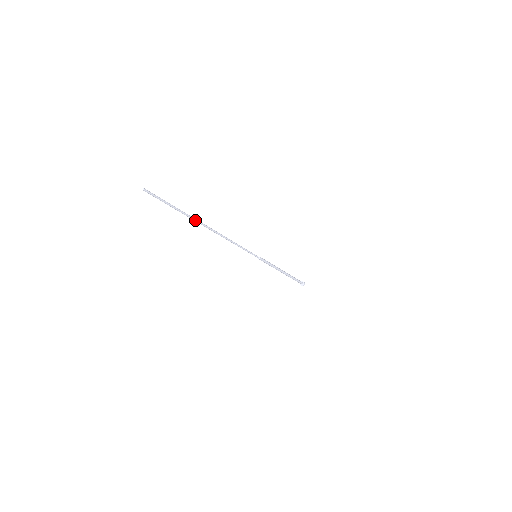
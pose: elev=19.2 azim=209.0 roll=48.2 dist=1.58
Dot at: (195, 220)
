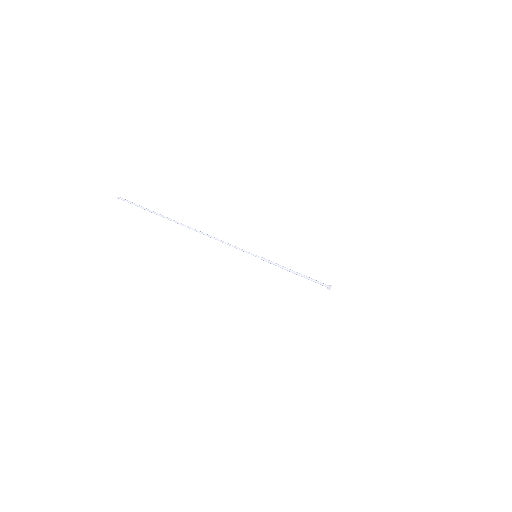
Dot at: (175, 222)
